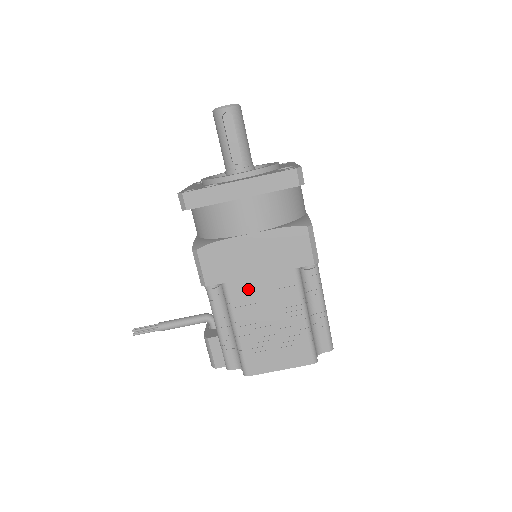
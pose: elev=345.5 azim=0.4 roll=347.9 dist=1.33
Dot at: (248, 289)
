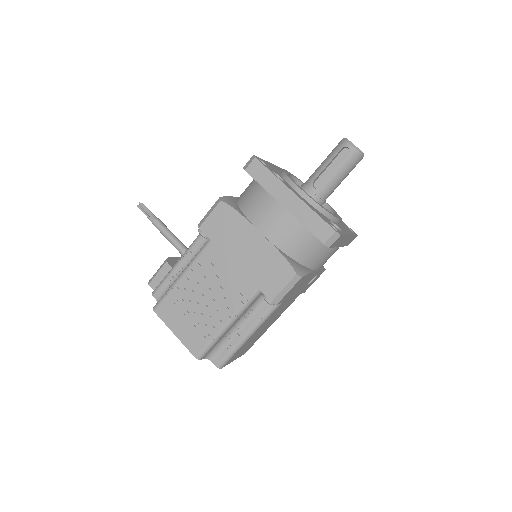
Dot at: (218, 262)
